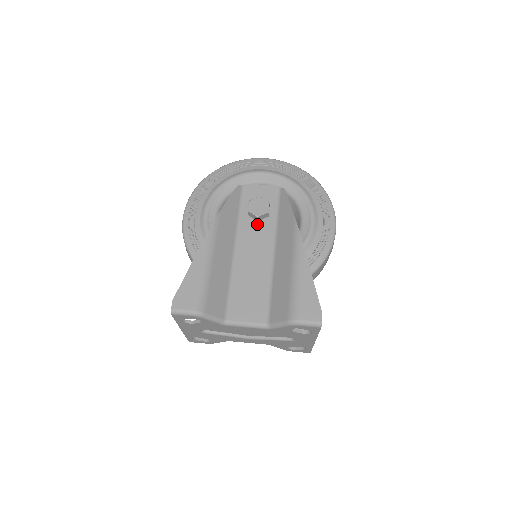
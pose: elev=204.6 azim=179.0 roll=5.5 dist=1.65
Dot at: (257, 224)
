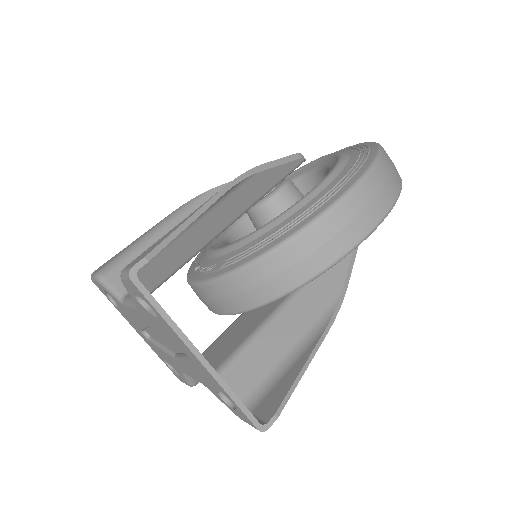
Dot at: occluded
